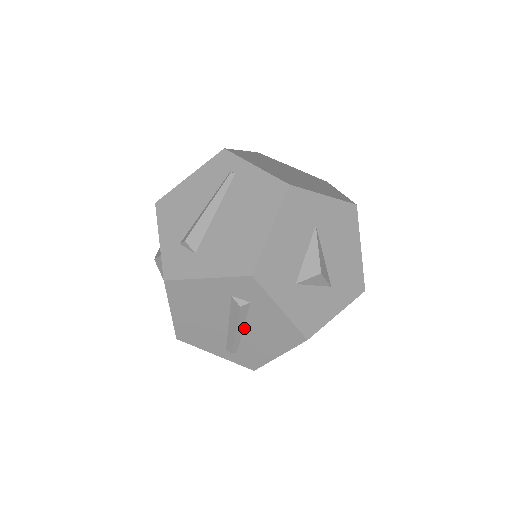
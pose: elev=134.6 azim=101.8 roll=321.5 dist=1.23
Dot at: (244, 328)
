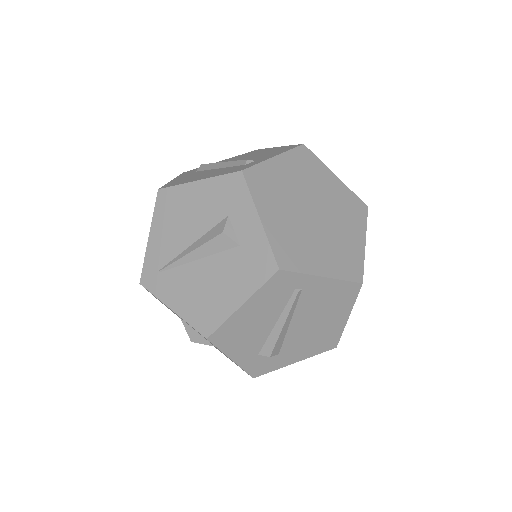
Dot at: occluded
